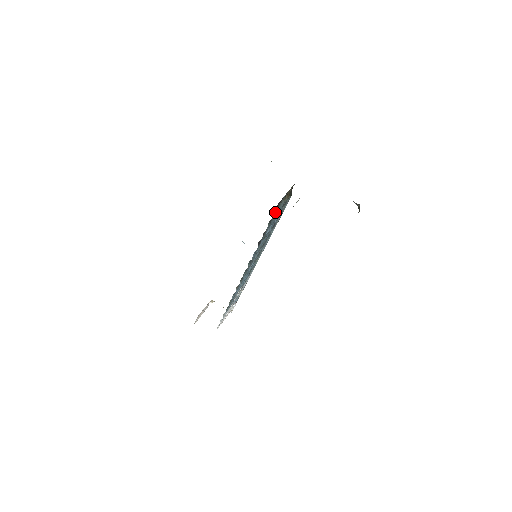
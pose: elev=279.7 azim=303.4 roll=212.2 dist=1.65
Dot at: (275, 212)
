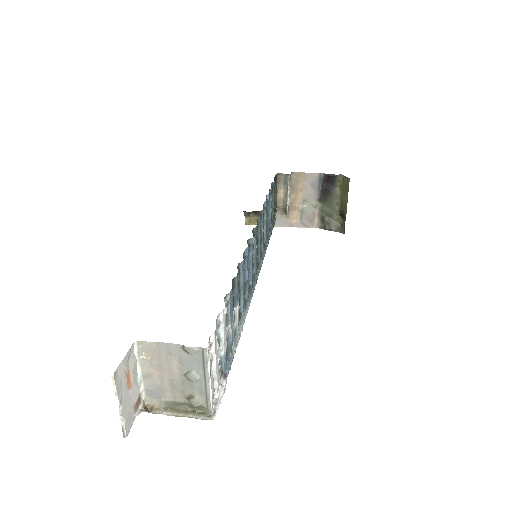
Dot at: (274, 182)
